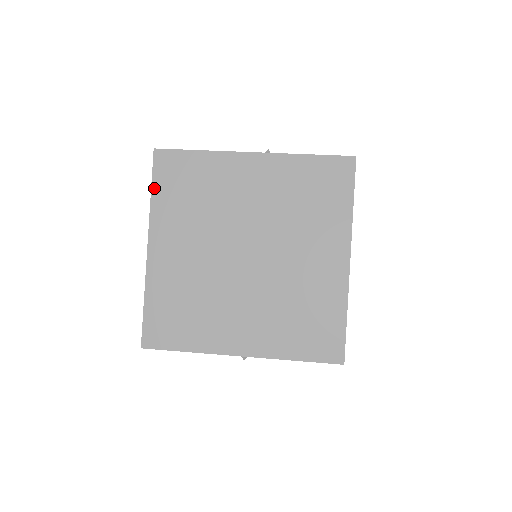
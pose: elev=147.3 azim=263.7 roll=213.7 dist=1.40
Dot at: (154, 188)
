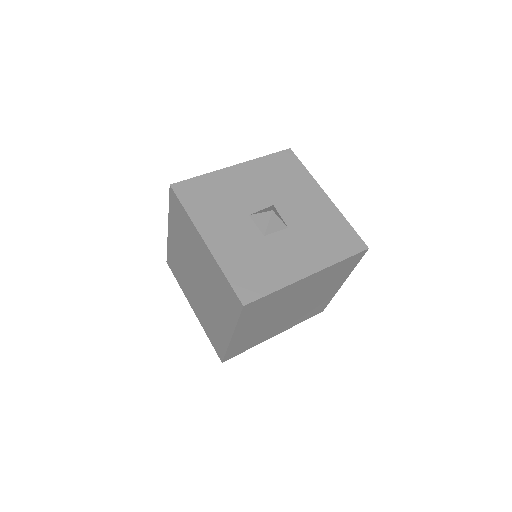
Dot at: (170, 205)
